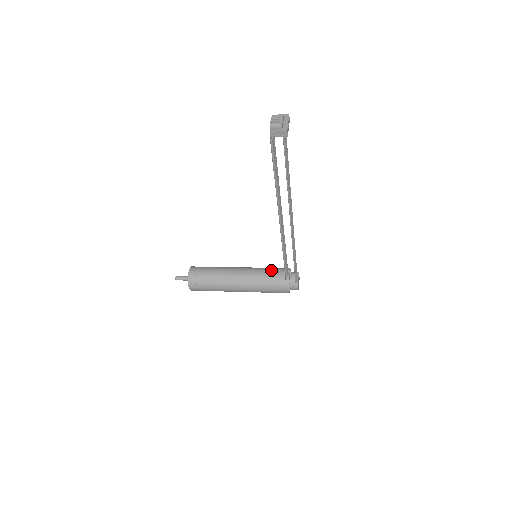
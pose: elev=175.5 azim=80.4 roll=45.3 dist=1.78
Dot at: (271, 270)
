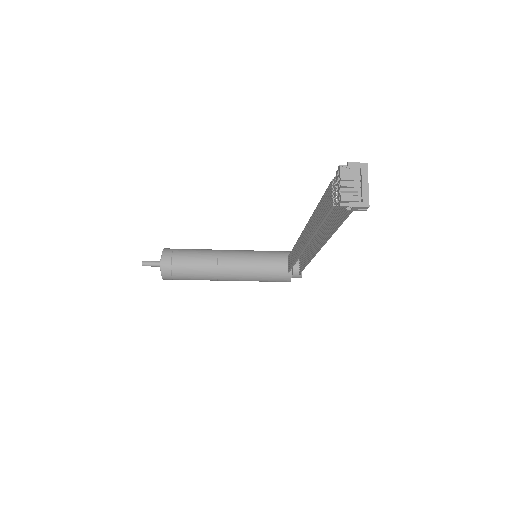
Dot at: (269, 259)
